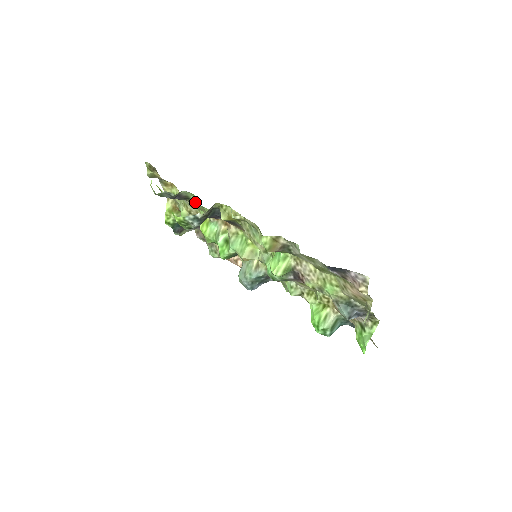
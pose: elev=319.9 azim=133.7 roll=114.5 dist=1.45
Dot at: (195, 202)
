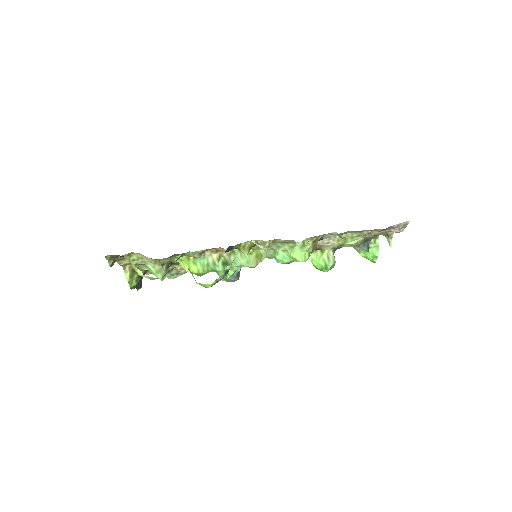
Dot at: (177, 254)
